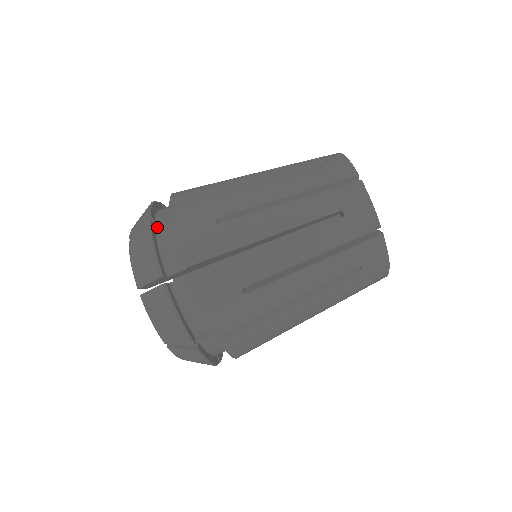
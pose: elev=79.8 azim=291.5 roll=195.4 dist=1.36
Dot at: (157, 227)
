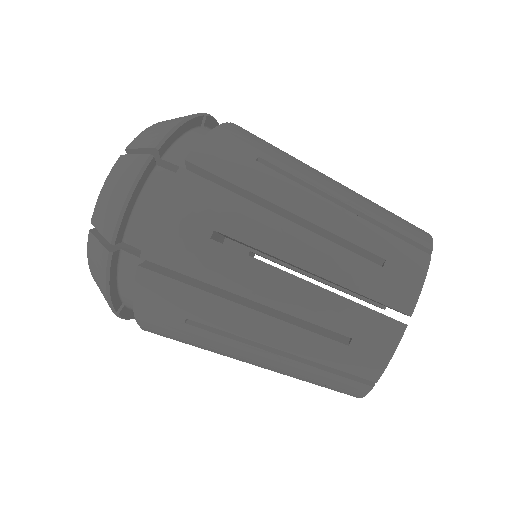
Dot at: (201, 128)
